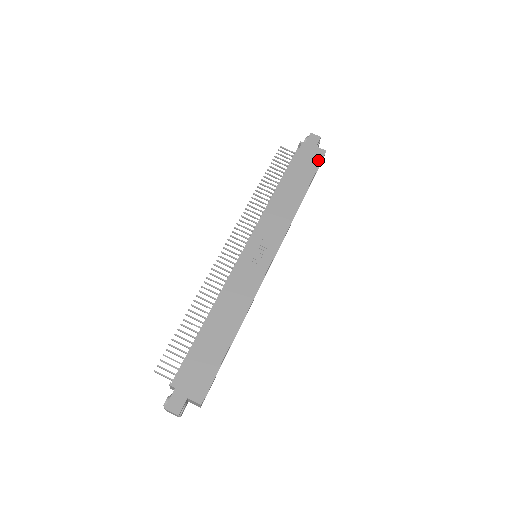
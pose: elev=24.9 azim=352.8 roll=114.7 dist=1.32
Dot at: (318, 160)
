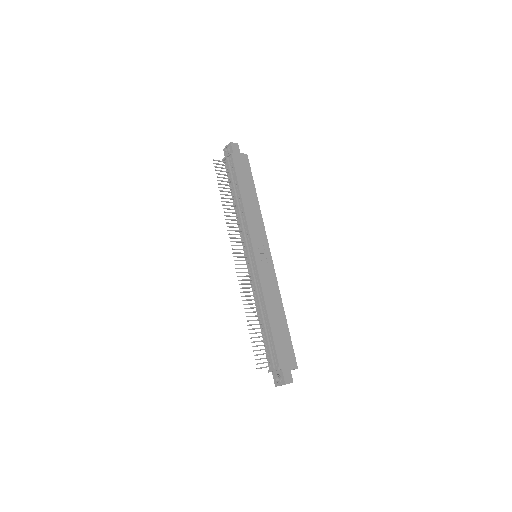
Dot at: (248, 164)
